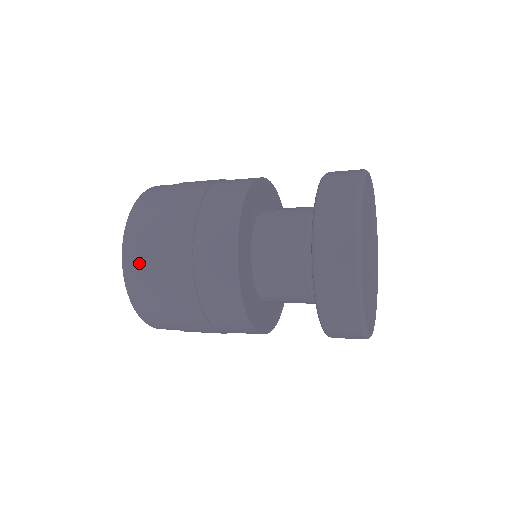
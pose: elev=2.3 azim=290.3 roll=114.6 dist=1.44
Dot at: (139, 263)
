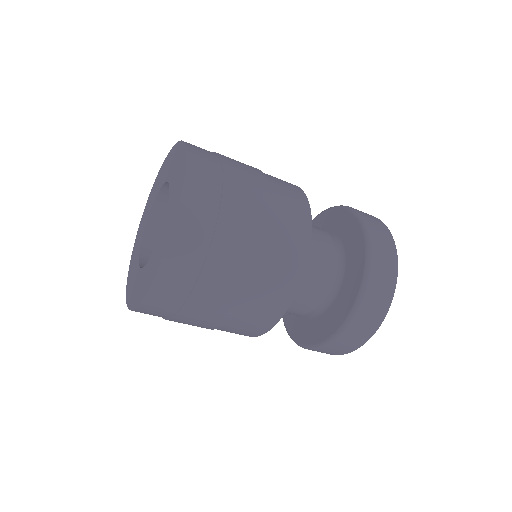
Dot at: (202, 213)
